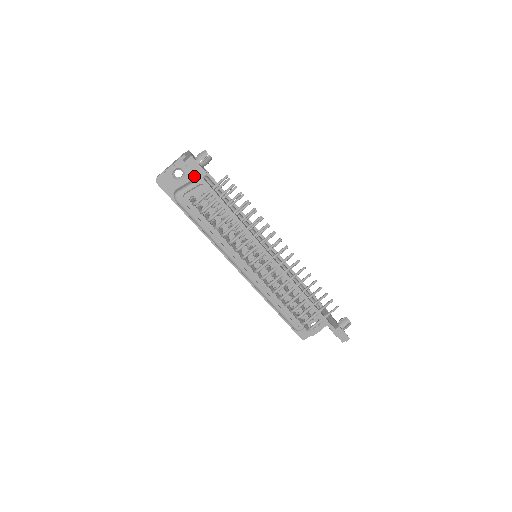
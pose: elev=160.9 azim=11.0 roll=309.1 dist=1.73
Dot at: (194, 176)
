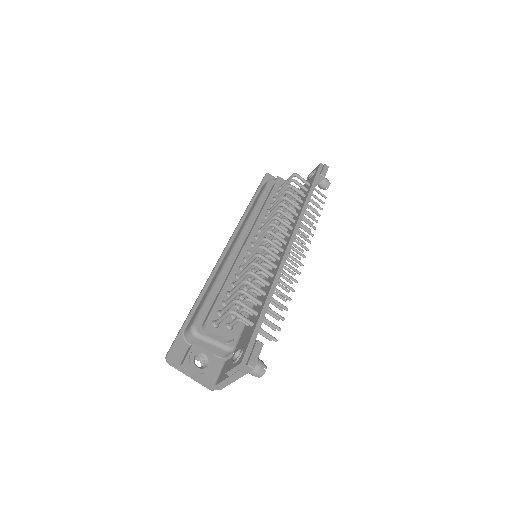
Dot at: occluded
